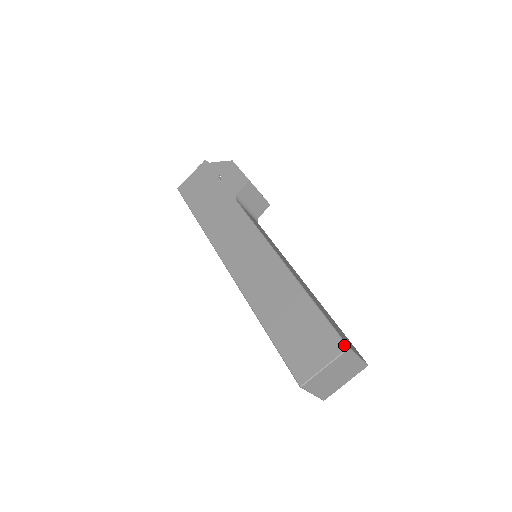
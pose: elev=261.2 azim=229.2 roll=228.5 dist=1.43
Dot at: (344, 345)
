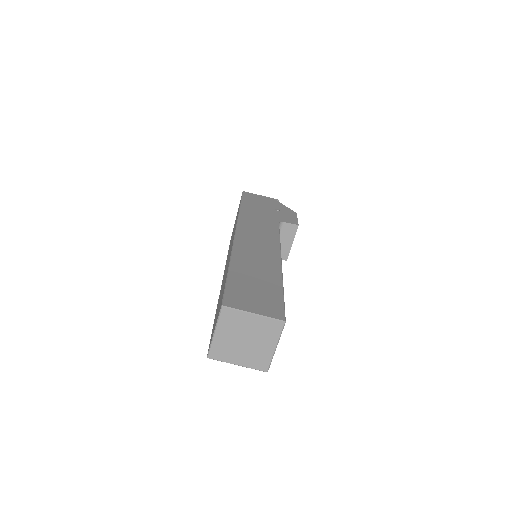
Dot at: (284, 317)
